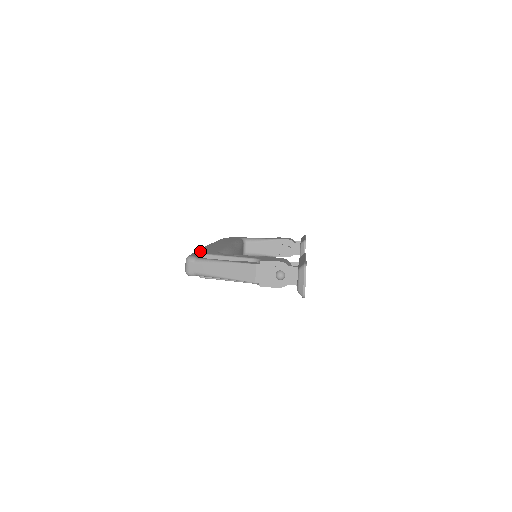
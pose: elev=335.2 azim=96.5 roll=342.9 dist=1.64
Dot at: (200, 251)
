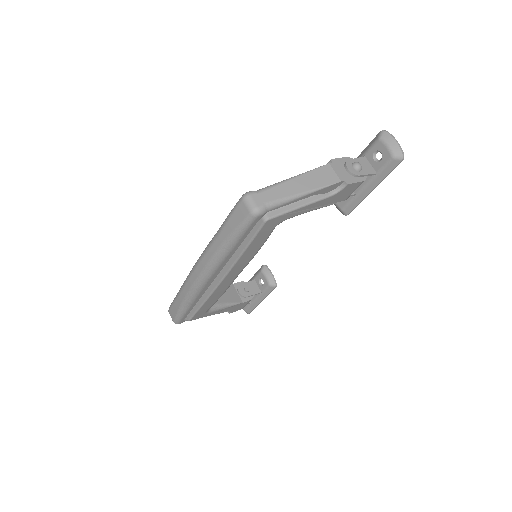
Dot at: occluded
